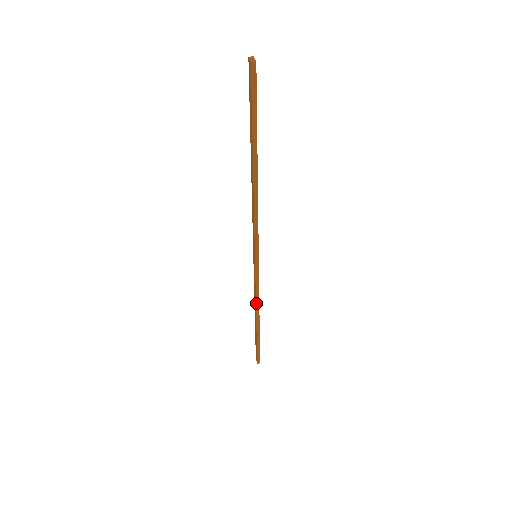
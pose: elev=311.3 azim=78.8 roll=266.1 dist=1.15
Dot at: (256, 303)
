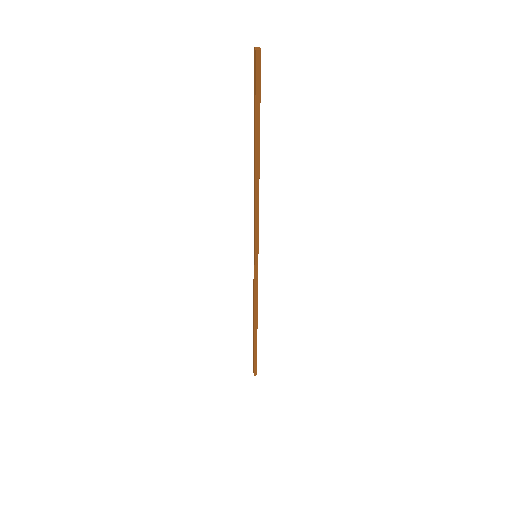
Dot at: (254, 307)
